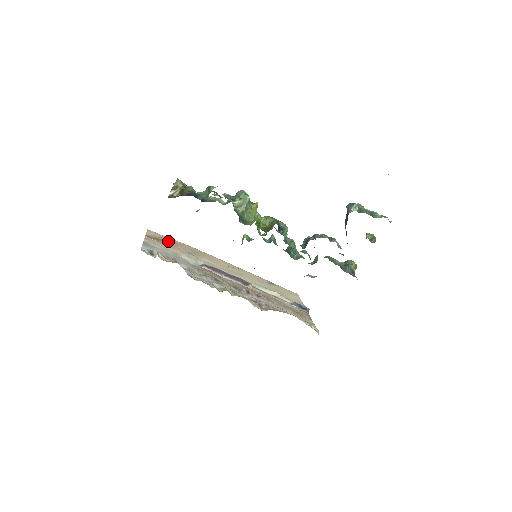
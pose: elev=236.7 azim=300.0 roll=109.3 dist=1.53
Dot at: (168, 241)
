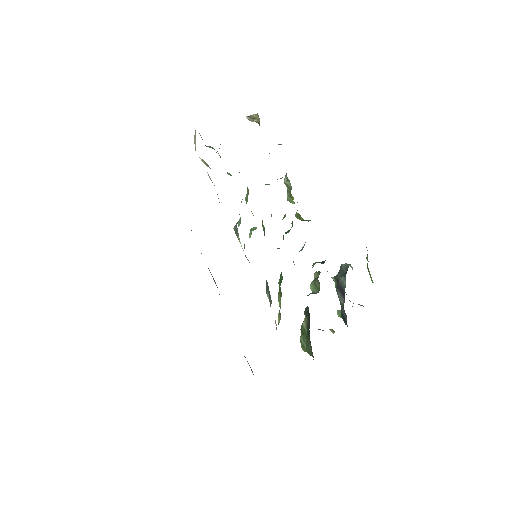
Dot at: occluded
